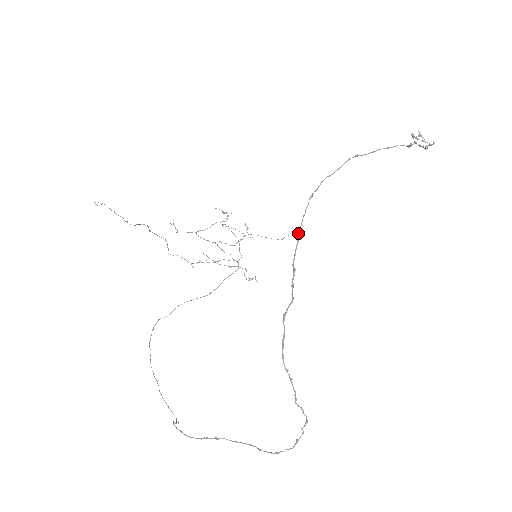
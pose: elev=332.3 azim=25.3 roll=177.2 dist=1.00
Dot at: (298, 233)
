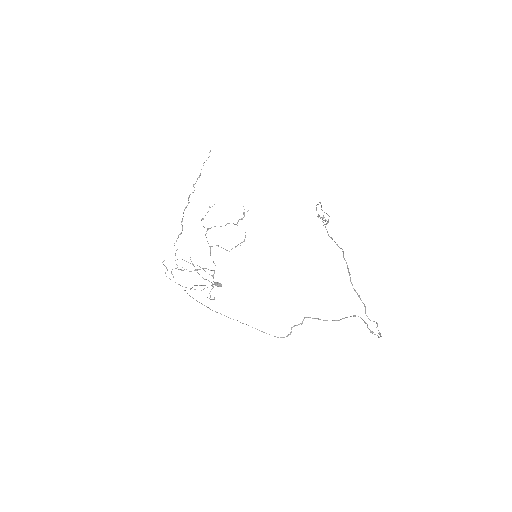
Dot at: (218, 285)
